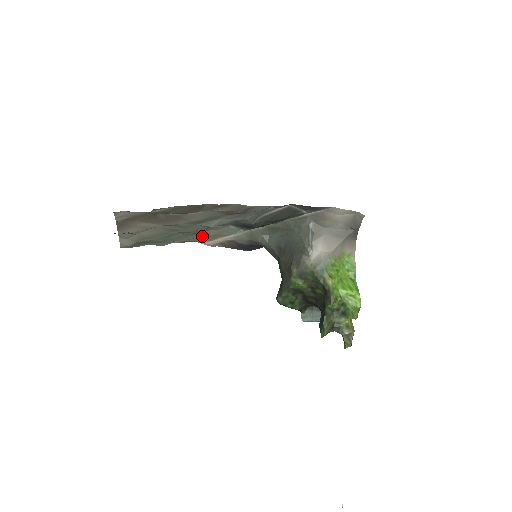
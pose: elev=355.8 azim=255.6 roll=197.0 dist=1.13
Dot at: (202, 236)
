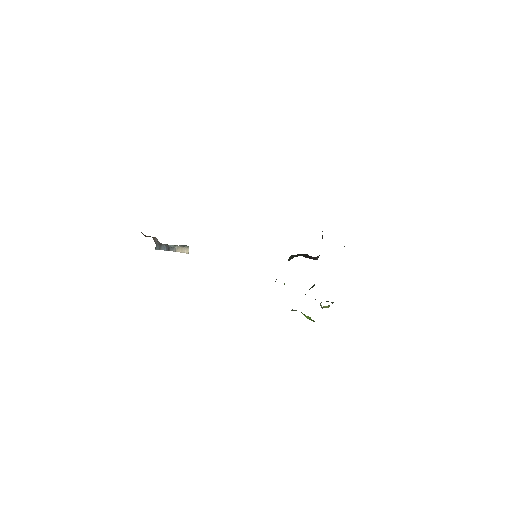
Dot at: occluded
